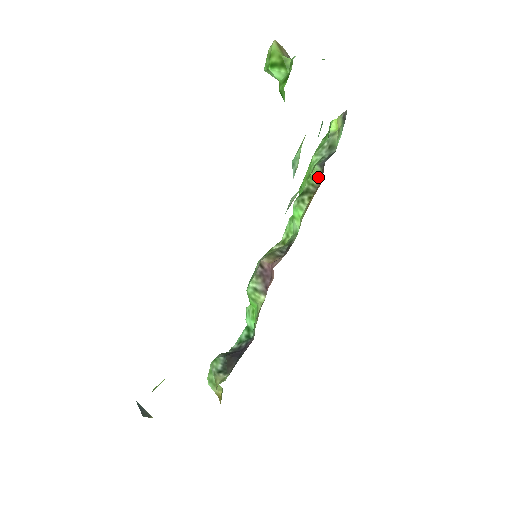
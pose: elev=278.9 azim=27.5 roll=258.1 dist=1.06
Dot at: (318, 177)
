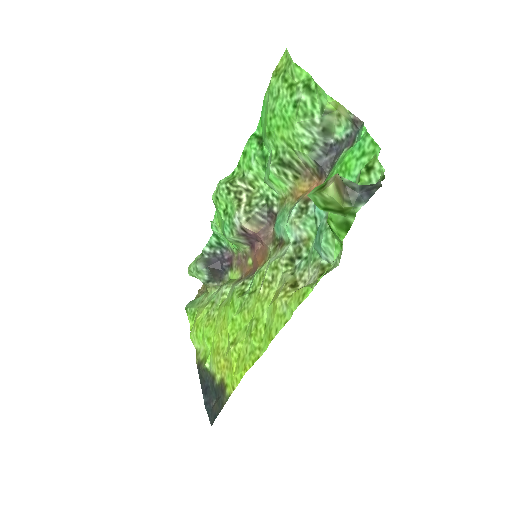
Dot at: (309, 164)
